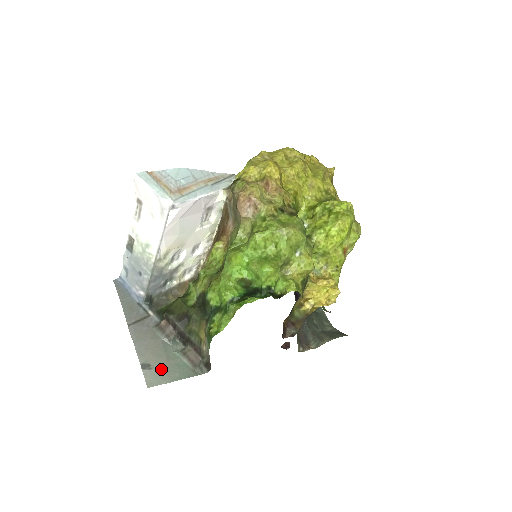
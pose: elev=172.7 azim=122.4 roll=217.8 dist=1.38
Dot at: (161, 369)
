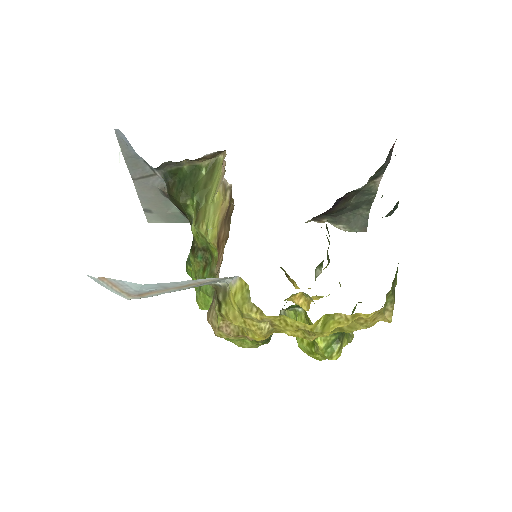
Dot at: (161, 215)
